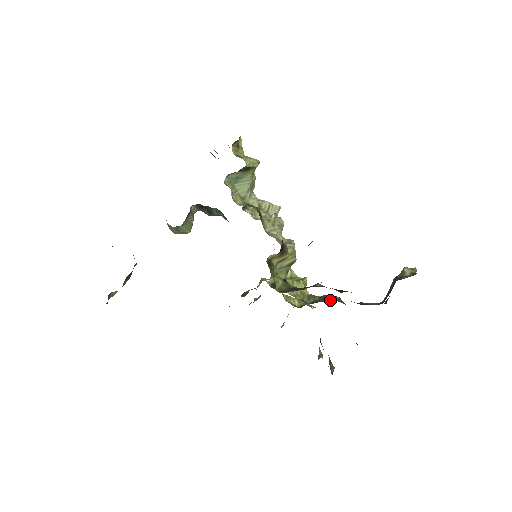
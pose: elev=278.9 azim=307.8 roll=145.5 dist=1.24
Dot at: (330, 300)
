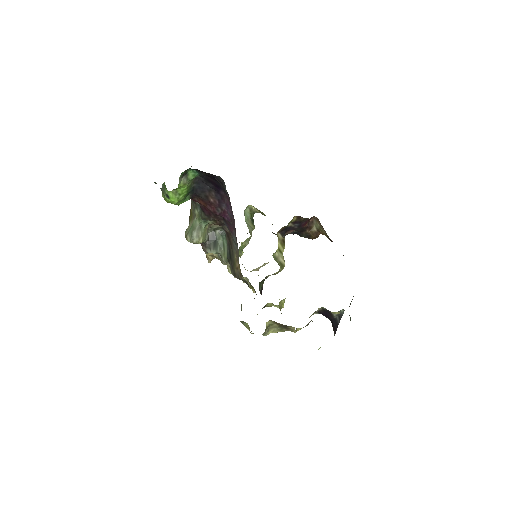
Dot at: occluded
